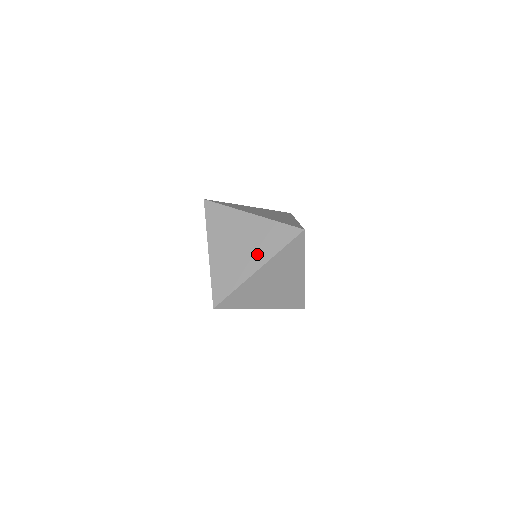
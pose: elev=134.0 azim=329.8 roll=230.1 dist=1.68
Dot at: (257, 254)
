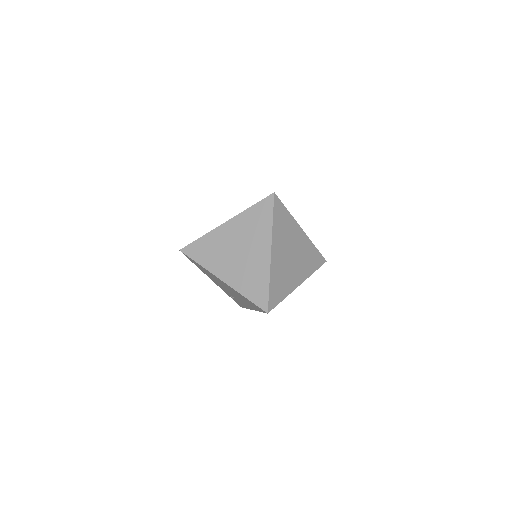
Dot at: (259, 243)
